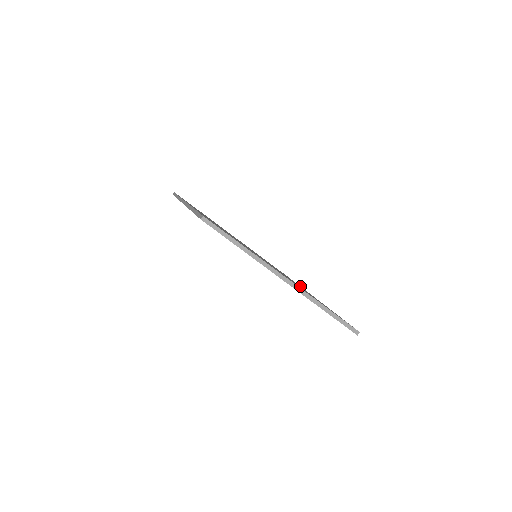
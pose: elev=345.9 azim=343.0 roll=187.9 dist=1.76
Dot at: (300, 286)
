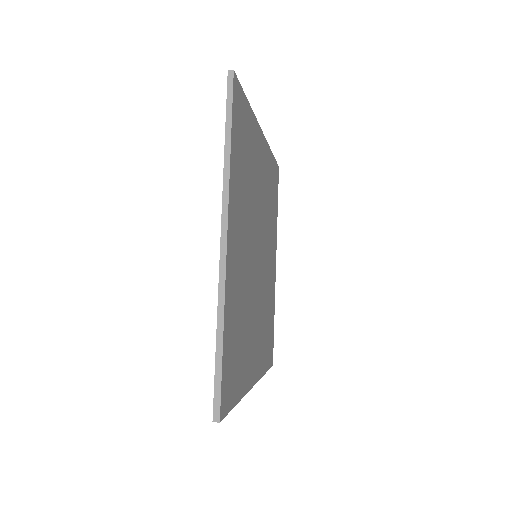
Dot at: (265, 369)
